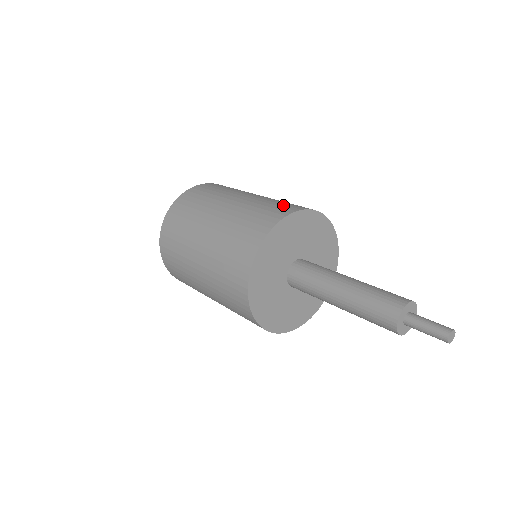
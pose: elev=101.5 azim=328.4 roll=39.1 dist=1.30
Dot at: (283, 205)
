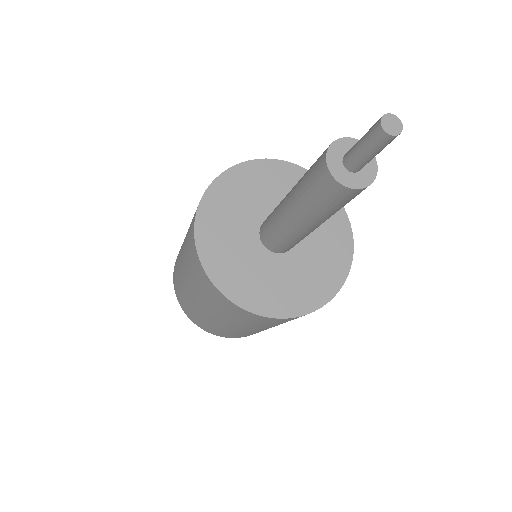
Dot at: occluded
